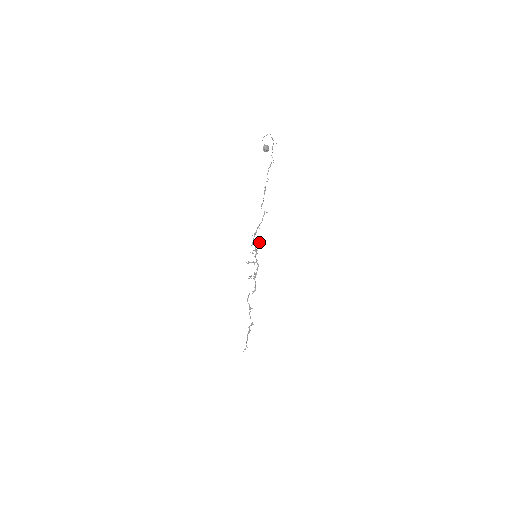
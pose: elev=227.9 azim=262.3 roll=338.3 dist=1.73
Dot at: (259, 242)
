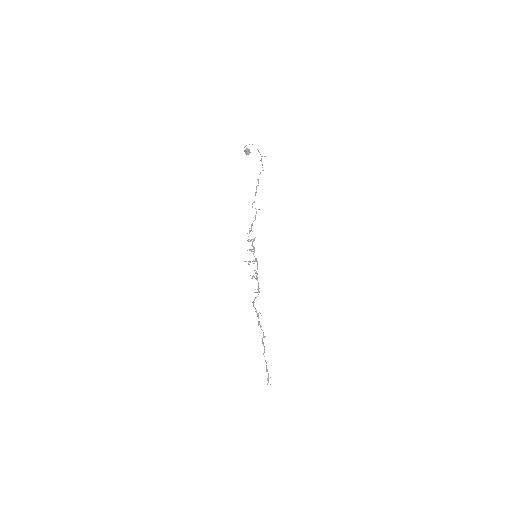
Dot at: (254, 238)
